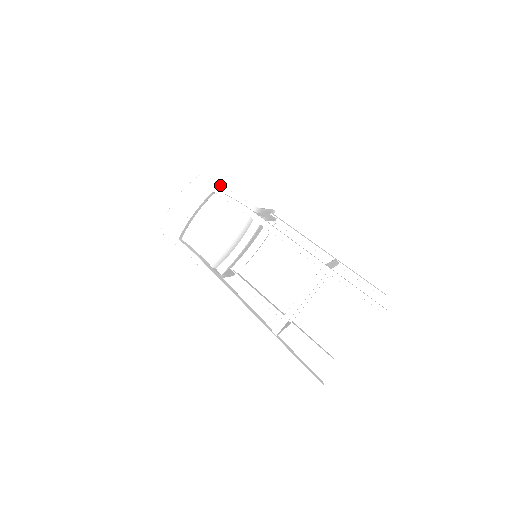
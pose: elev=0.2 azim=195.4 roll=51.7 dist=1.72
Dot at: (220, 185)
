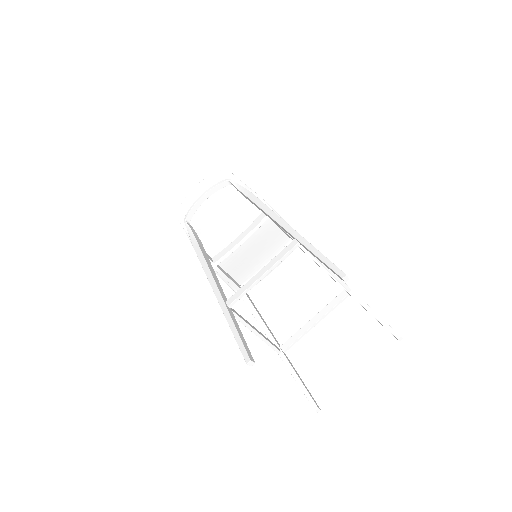
Dot at: (239, 180)
